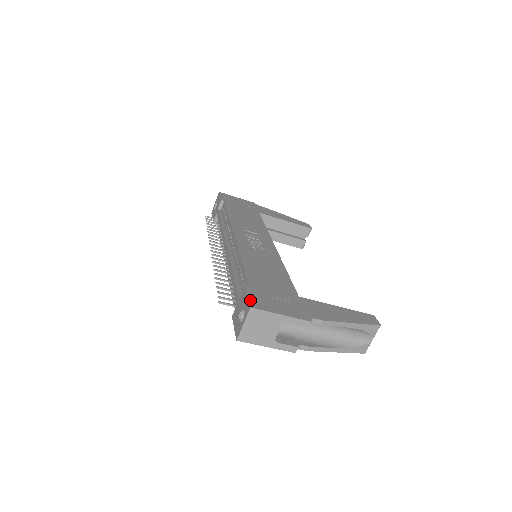
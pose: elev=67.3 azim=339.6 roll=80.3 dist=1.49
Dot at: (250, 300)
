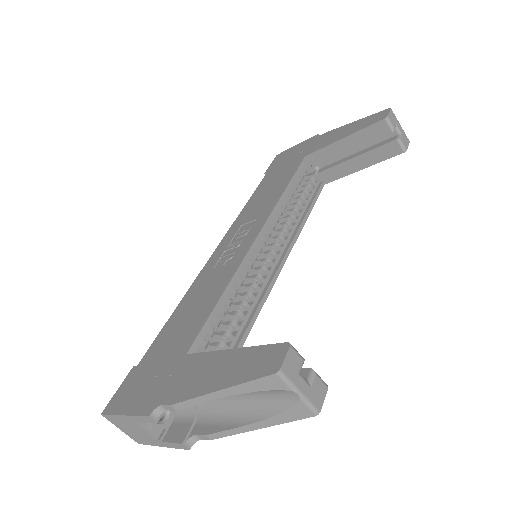
Dot at: (113, 398)
